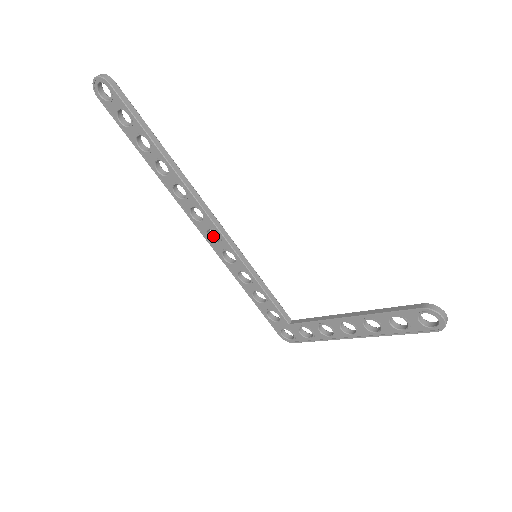
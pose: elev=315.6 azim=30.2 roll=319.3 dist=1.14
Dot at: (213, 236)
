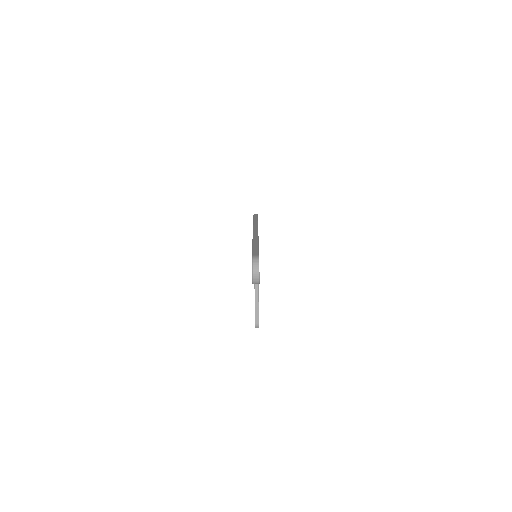
Dot at: occluded
